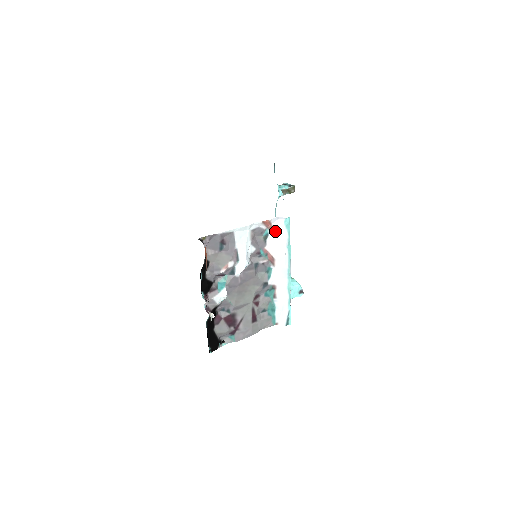
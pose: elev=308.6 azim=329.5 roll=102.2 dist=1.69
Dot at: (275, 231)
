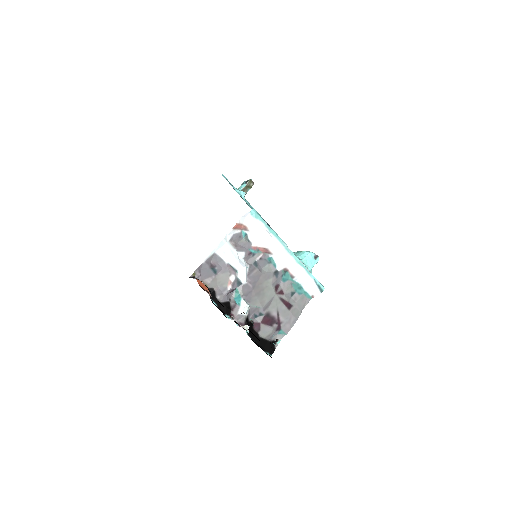
Dot at: (250, 228)
